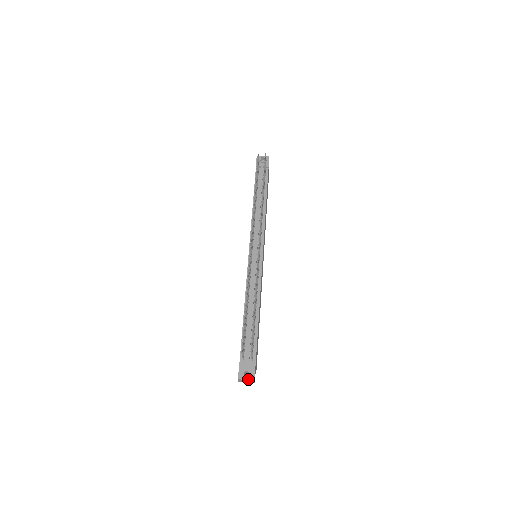
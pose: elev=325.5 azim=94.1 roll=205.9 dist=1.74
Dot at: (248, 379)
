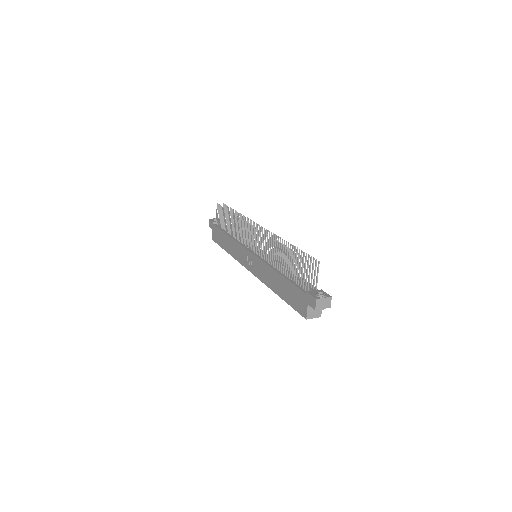
Dot at: (325, 297)
